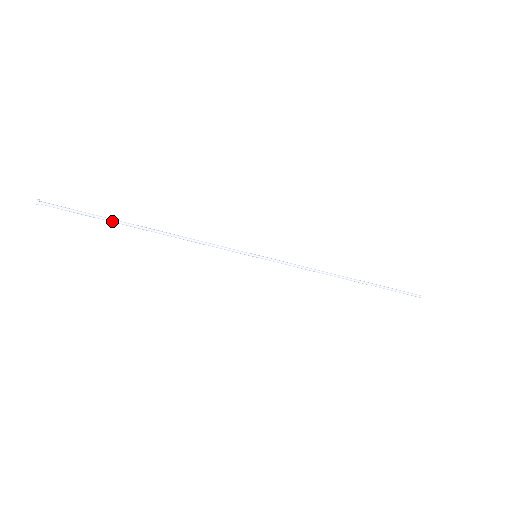
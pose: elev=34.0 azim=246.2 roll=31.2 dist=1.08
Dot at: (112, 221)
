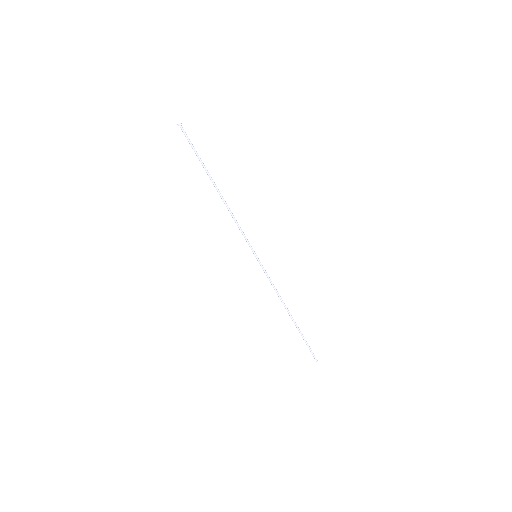
Dot at: (205, 168)
